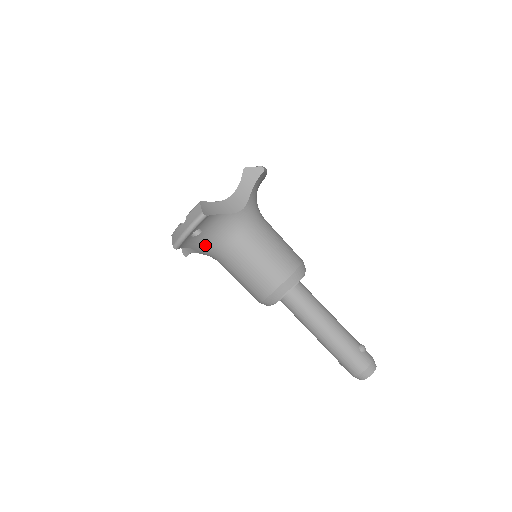
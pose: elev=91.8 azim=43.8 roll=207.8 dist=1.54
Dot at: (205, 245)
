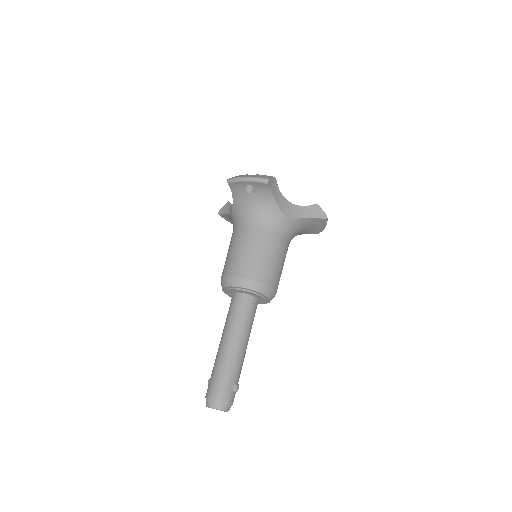
Dot at: (242, 206)
